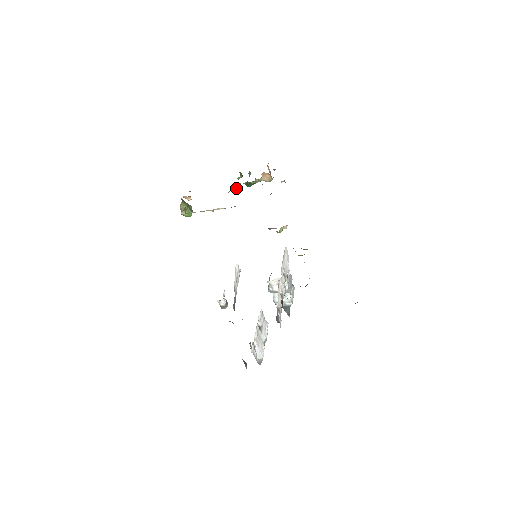
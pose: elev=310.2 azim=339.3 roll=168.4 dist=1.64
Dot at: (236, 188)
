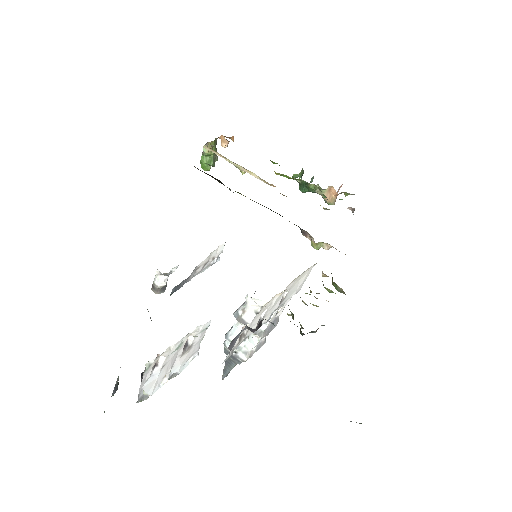
Dot at: (288, 176)
